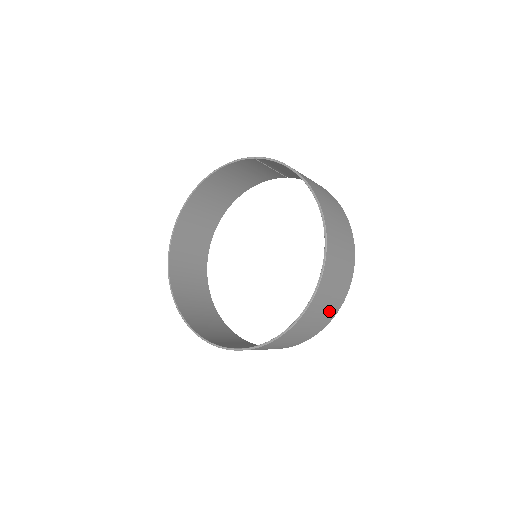
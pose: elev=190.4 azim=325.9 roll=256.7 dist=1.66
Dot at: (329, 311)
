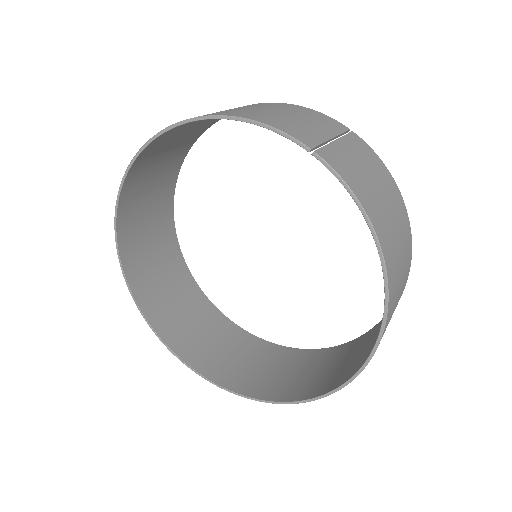
Dot at: (329, 362)
